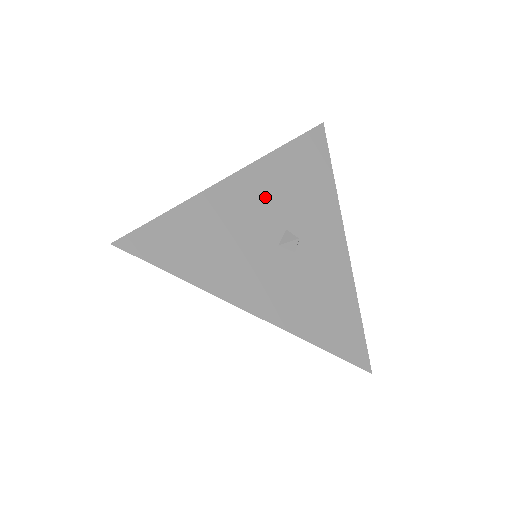
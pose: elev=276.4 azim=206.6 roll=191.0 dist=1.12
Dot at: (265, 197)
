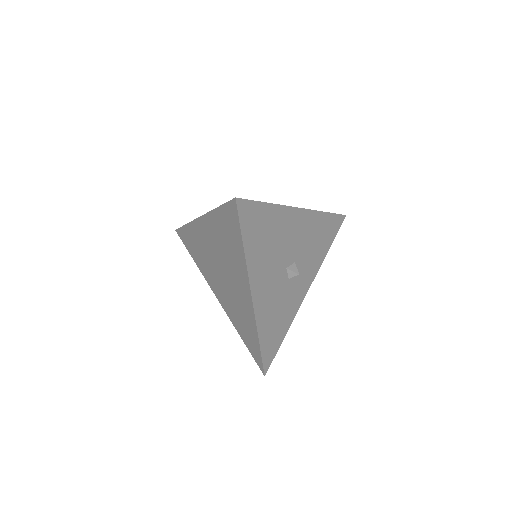
Dot at: (301, 235)
